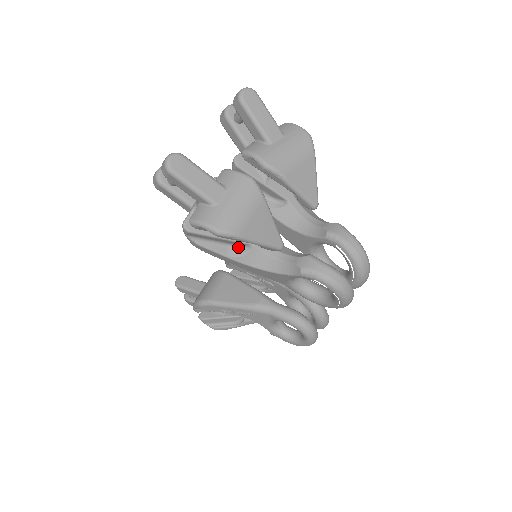
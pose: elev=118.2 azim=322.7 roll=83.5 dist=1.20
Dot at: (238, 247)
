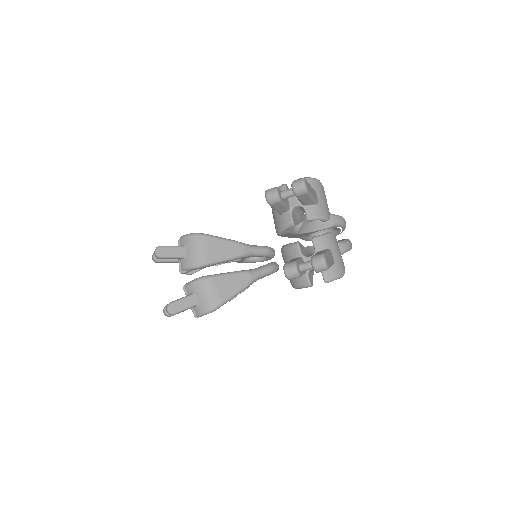
Dot at: occluded
